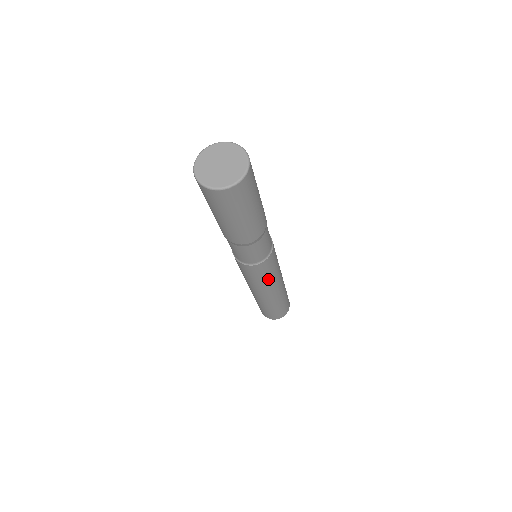
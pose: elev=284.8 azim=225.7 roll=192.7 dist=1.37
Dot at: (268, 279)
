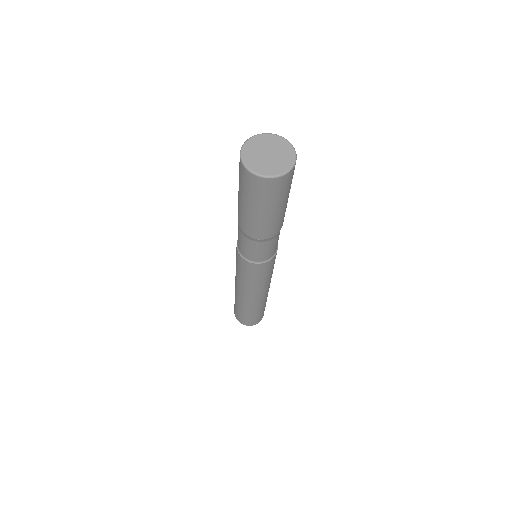
Dot at: (264, 280)
